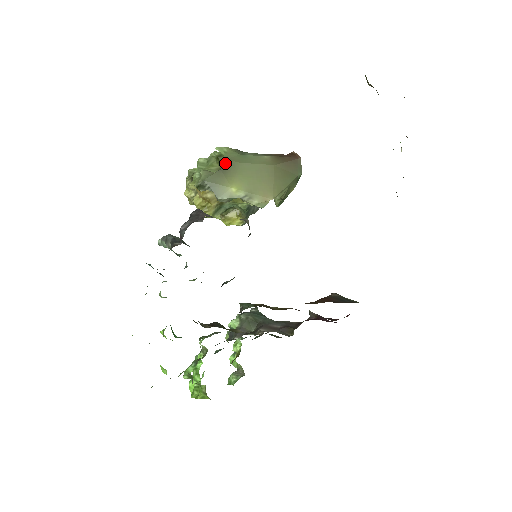
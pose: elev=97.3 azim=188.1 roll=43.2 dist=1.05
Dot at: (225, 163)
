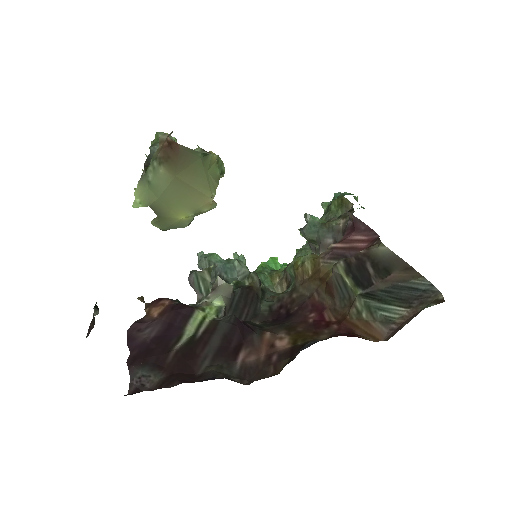
Dot at: (152, 209)
